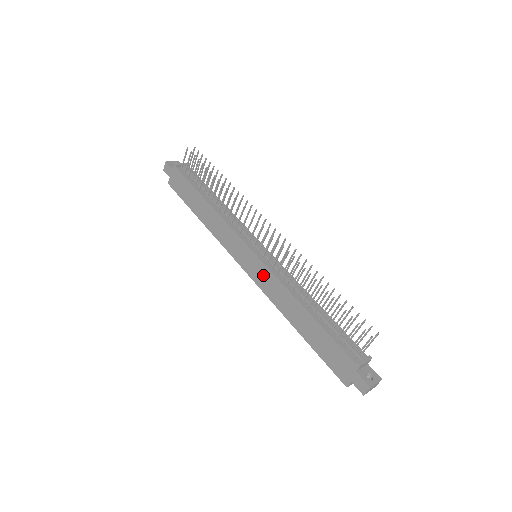
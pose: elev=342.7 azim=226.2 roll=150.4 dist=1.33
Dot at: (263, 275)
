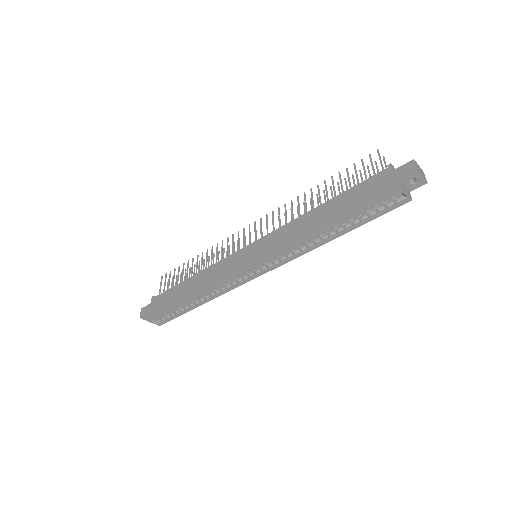
Dot at: (269, 243)
